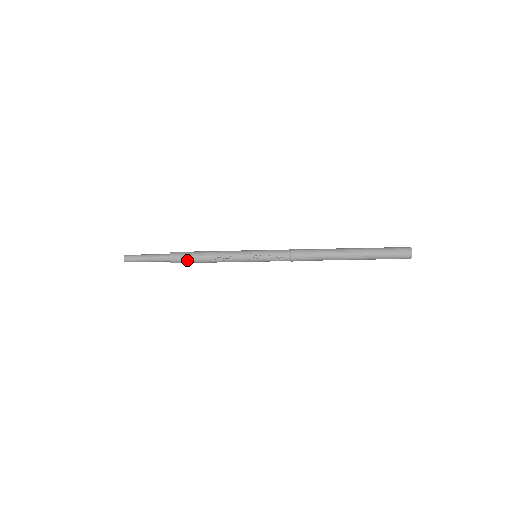
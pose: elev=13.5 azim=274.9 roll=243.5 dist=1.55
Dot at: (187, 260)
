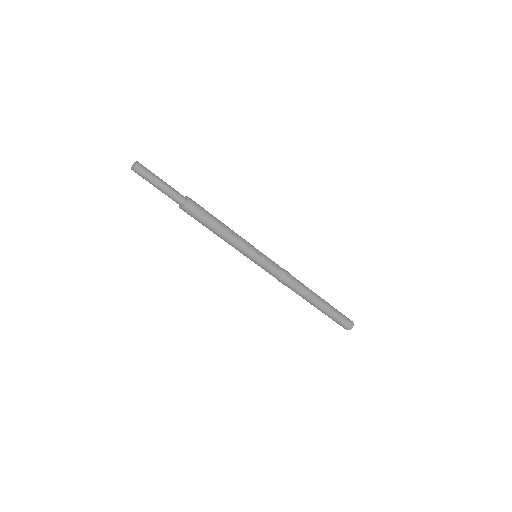
Dot at: (204, 212)
